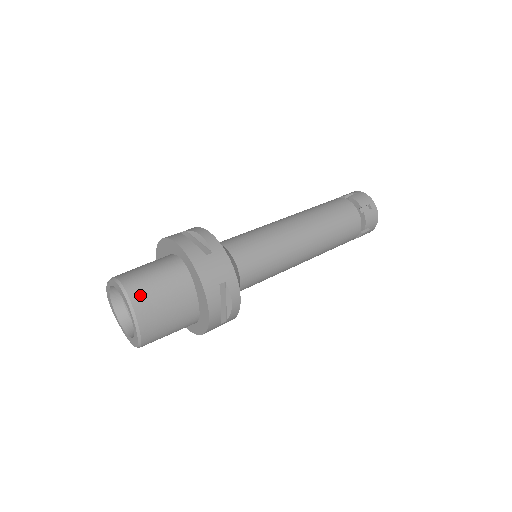
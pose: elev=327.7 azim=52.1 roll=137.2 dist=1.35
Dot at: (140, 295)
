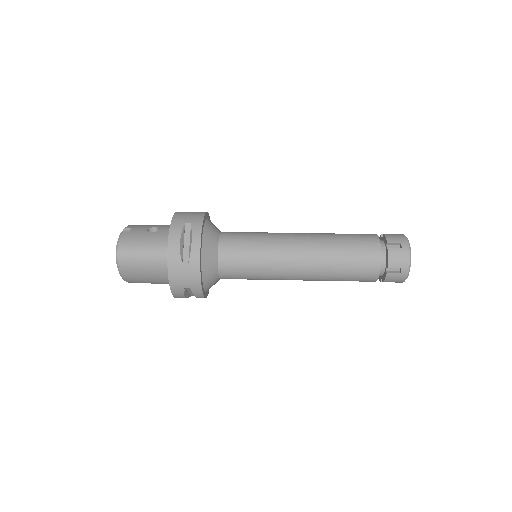
Dot at: (127, 265)
